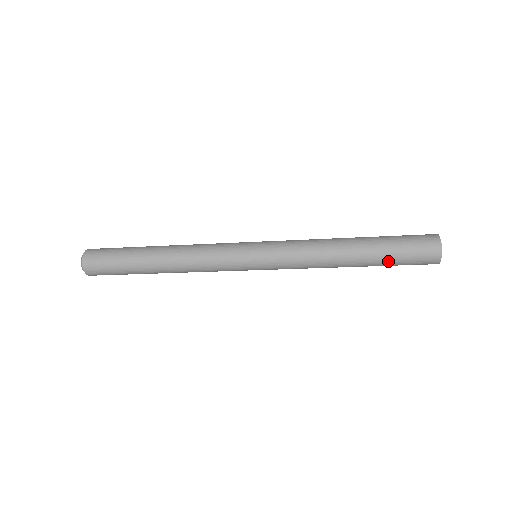
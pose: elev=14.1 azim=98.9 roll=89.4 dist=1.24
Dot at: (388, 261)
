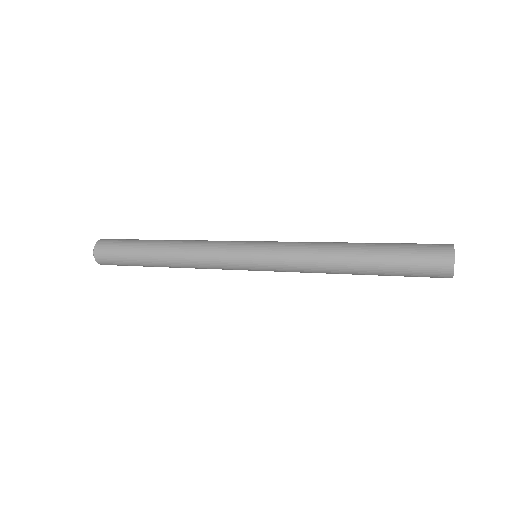
Dot at: (393, 272)
